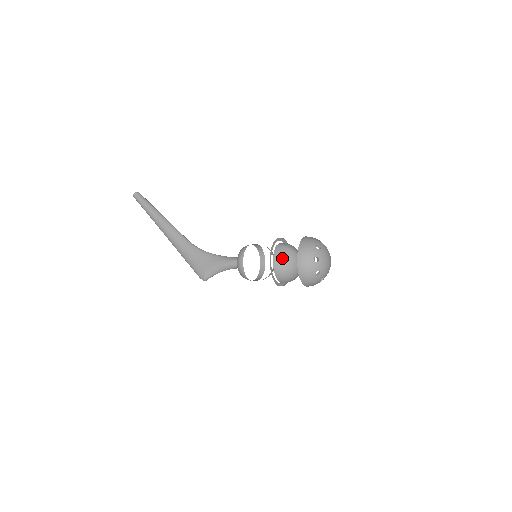
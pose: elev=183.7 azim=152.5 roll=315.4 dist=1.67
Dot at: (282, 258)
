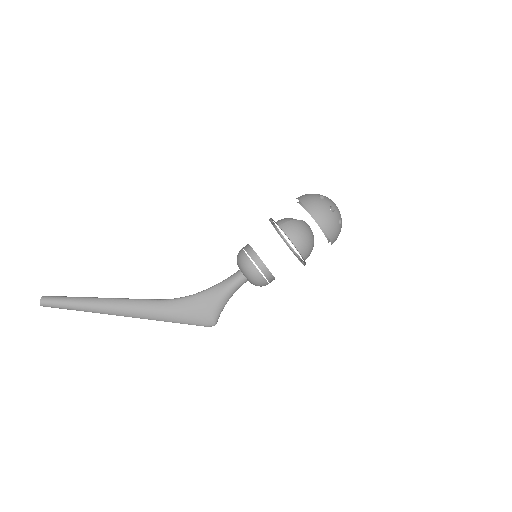
Dot at: (298, 233)
